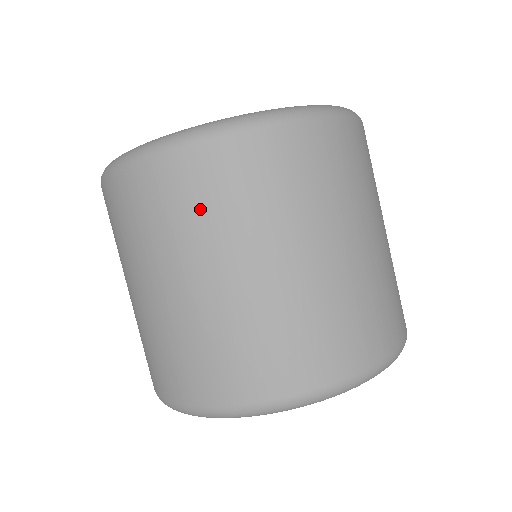
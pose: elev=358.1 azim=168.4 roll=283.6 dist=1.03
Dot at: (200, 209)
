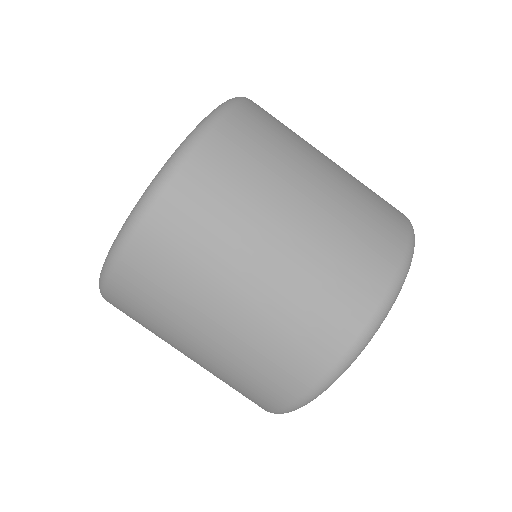
Dot at: (224, 208)
